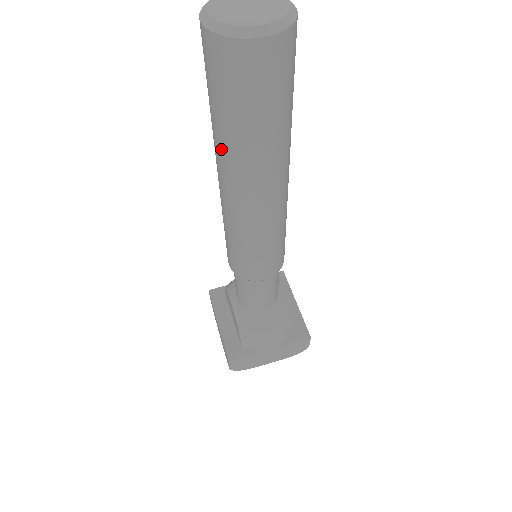
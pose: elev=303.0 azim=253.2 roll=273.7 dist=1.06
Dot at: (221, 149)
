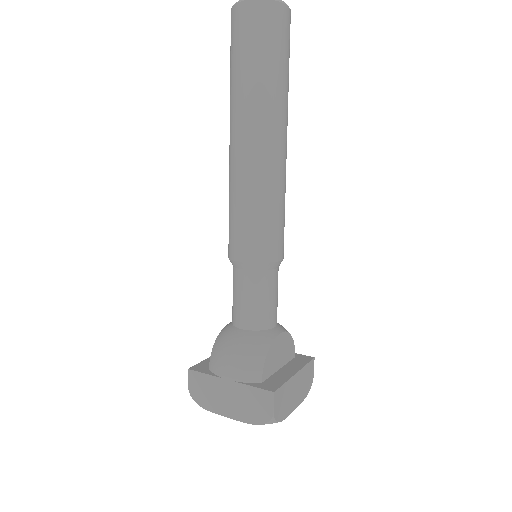
Dot at: occluded
